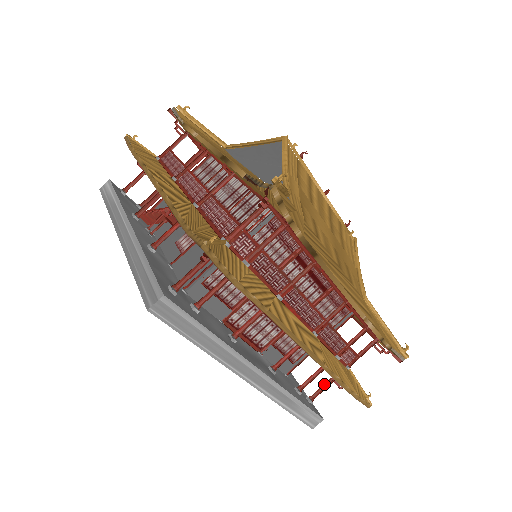
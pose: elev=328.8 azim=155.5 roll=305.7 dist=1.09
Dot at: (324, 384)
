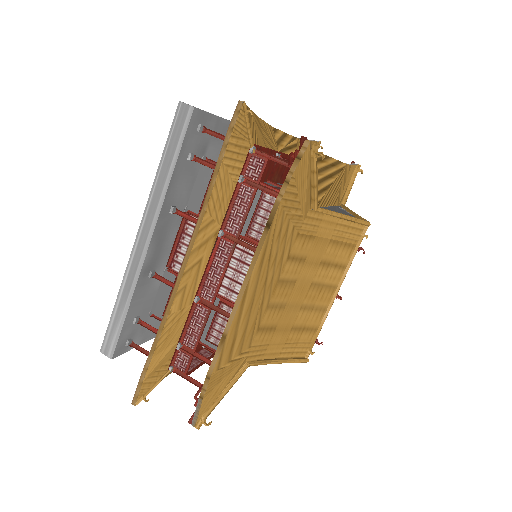
Dot at: occluded
